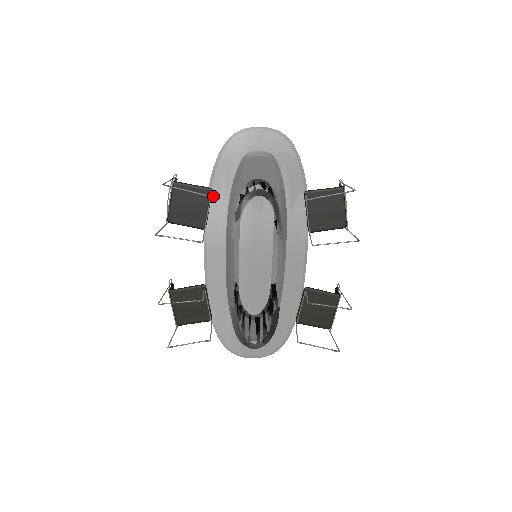
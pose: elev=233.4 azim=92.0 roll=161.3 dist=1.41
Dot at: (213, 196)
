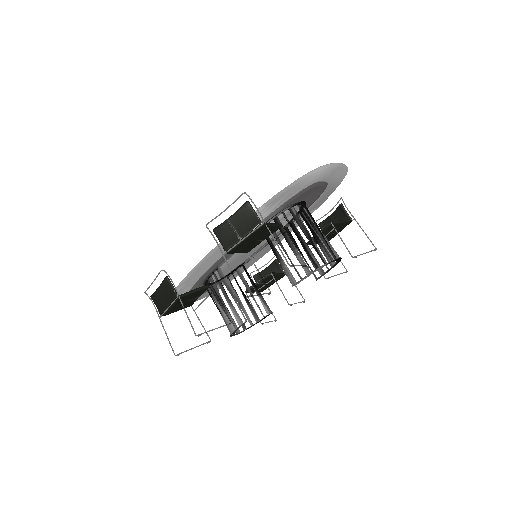
Dot at: (261, 212)
